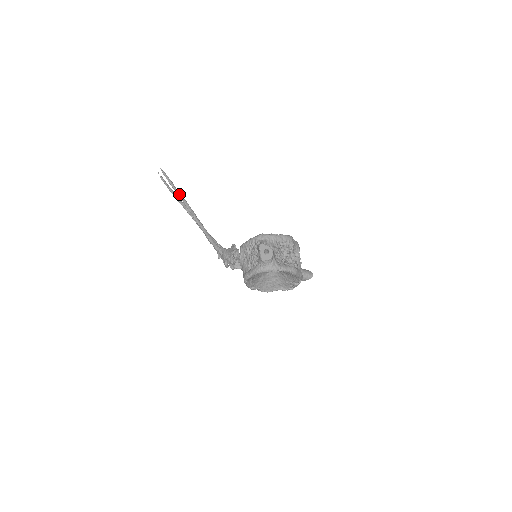
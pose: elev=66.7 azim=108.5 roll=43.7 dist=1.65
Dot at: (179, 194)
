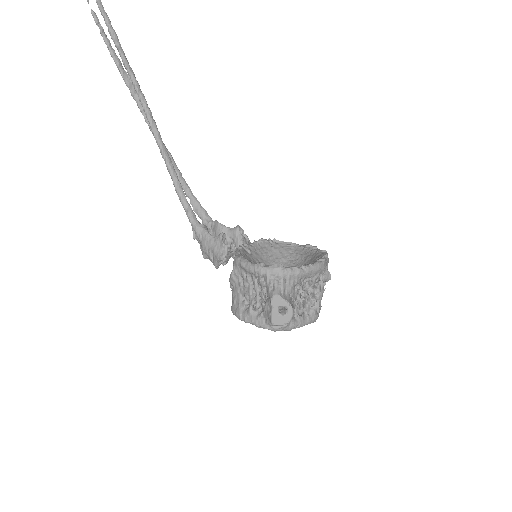
Dot at: (130, 74)
